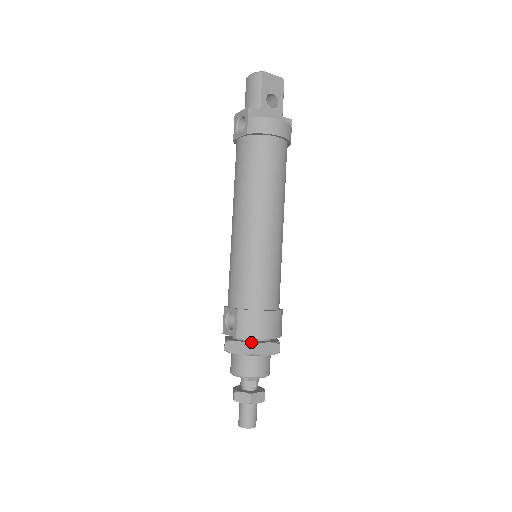
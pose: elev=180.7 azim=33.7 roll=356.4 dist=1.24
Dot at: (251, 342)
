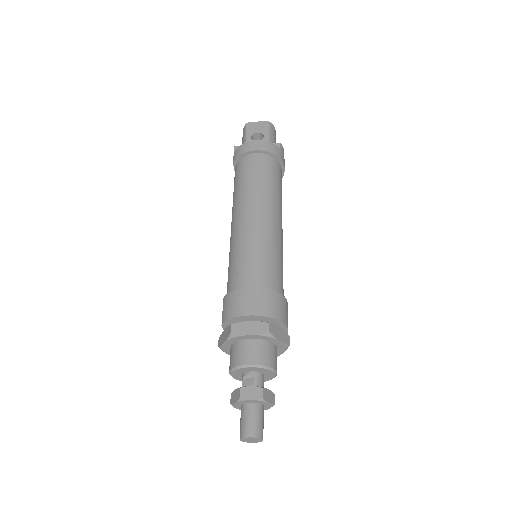
Dot at: (232, 324)
